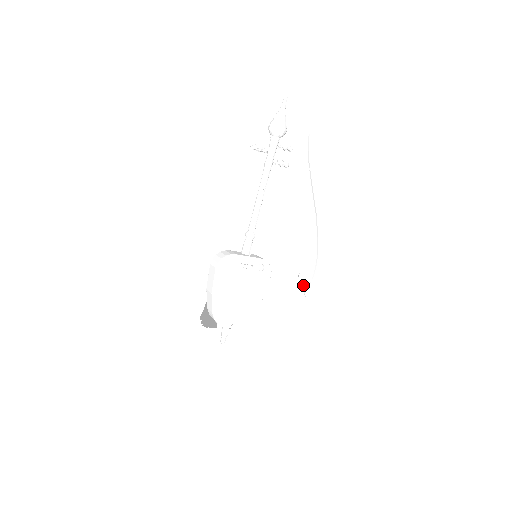
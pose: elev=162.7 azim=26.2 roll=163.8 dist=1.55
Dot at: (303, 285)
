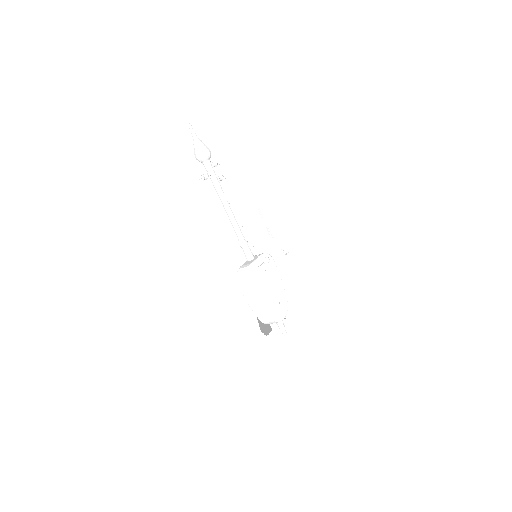
Dot at: (287, 253)
